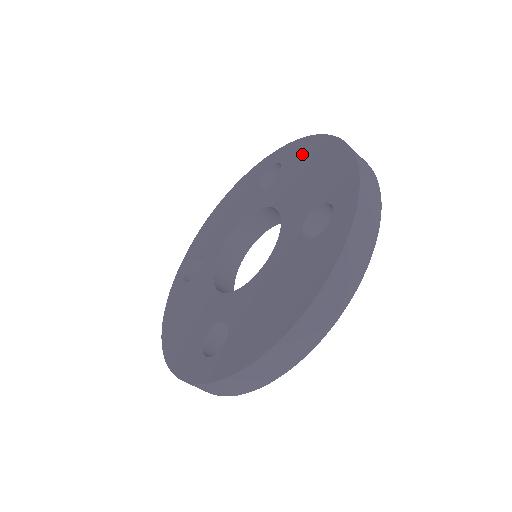
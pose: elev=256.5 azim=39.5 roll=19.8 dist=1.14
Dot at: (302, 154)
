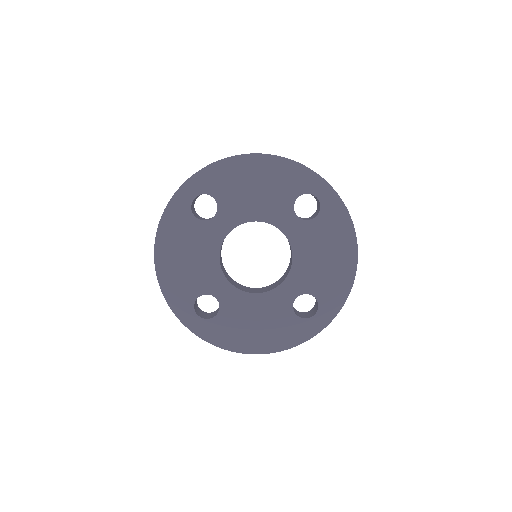
Dot at: (336, 229)
